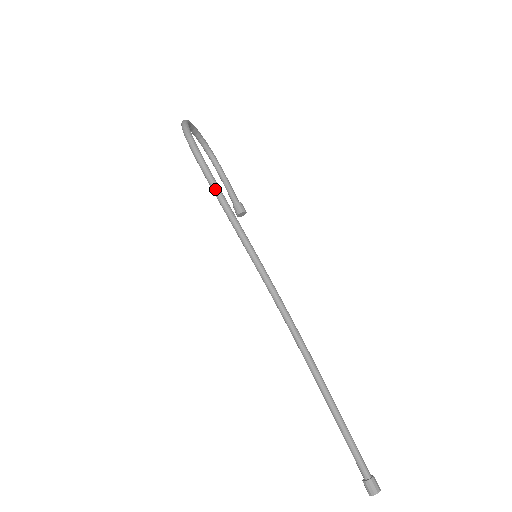
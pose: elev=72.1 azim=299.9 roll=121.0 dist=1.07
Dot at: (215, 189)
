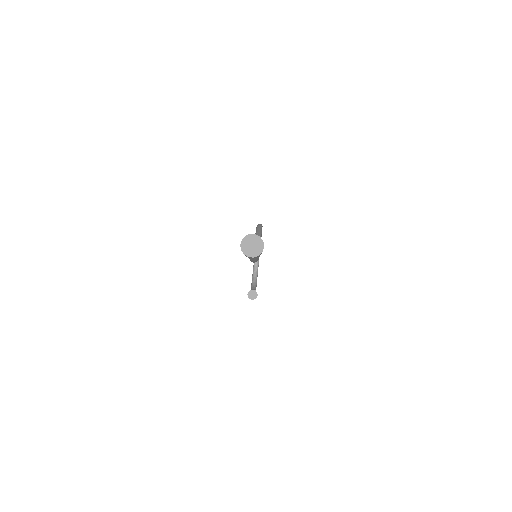
Dot at: (259, 226)
